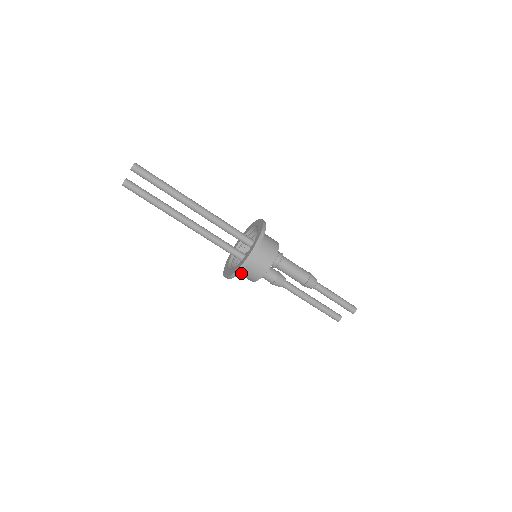
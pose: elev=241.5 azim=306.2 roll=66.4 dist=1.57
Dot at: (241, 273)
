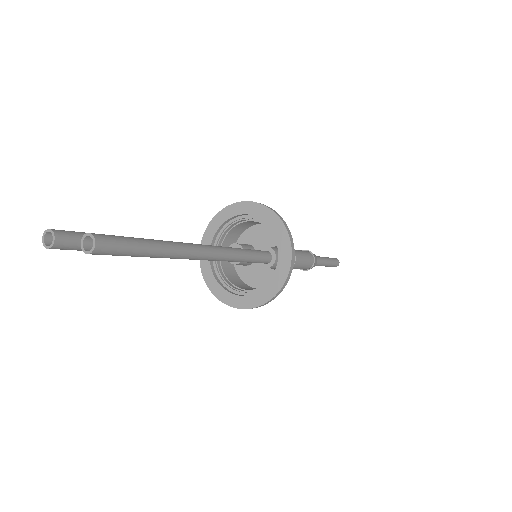
Dot at: (237, 288)
